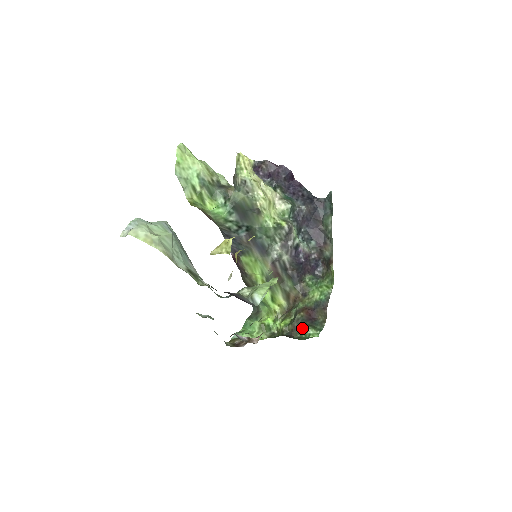
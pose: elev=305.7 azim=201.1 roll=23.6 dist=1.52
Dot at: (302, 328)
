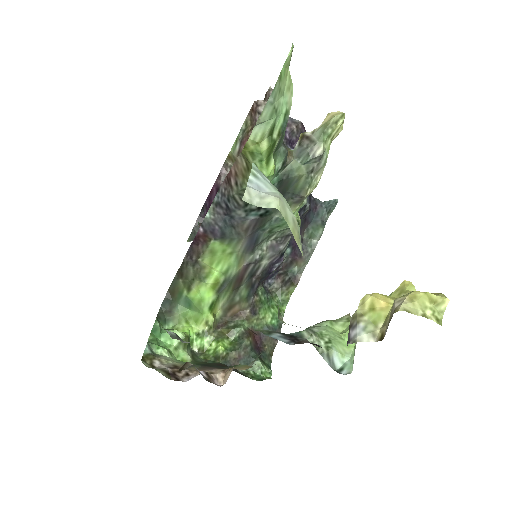
Dot at: (250, 360)
